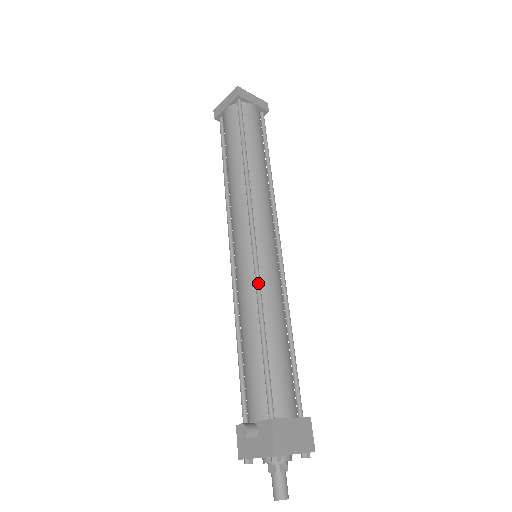
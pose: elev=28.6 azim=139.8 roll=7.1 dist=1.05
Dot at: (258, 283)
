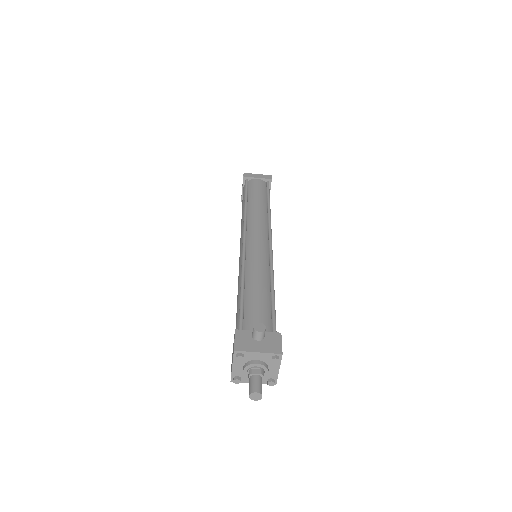
Dot at: occluded
